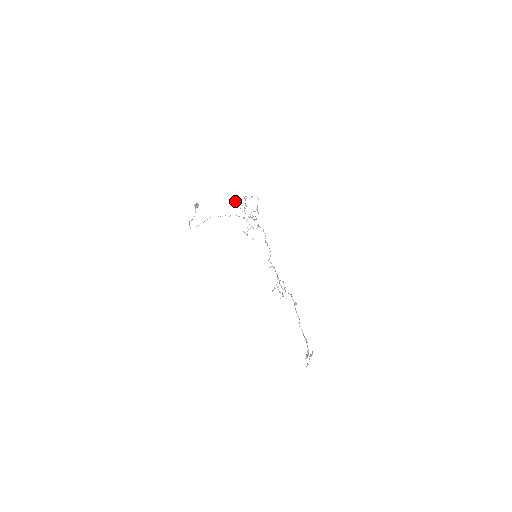
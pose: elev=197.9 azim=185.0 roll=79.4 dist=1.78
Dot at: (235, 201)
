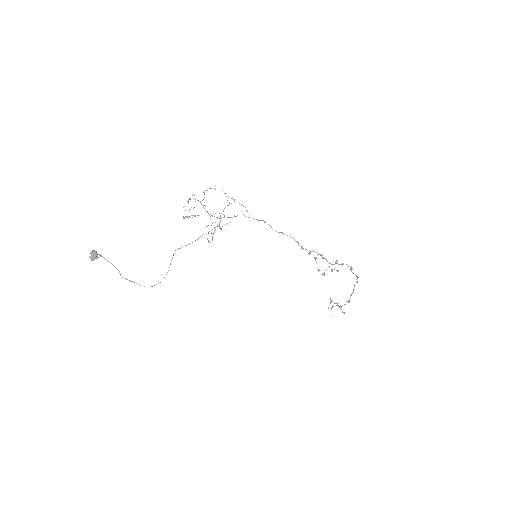
Dot at: occluded
